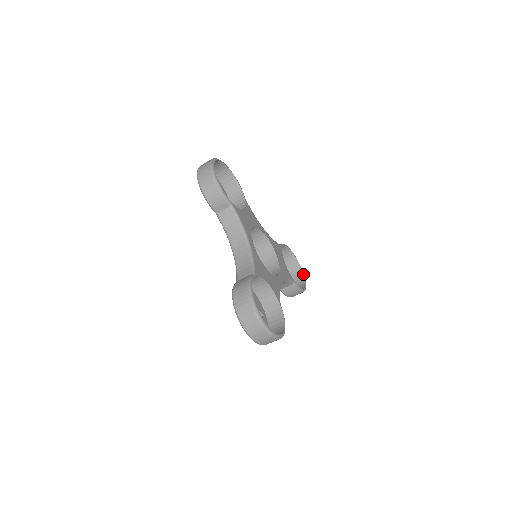
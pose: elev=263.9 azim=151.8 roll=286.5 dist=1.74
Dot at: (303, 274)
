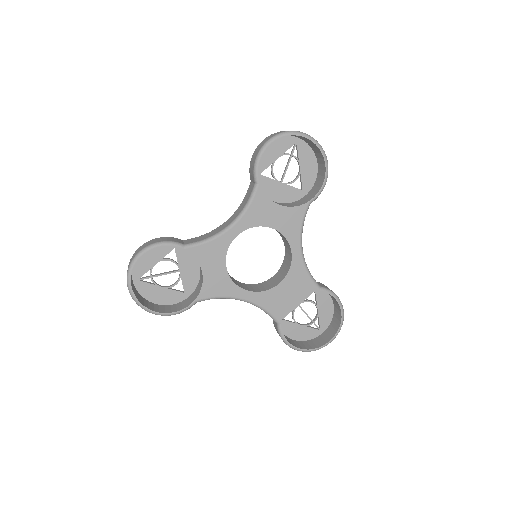
Dot at: (326, 343)
